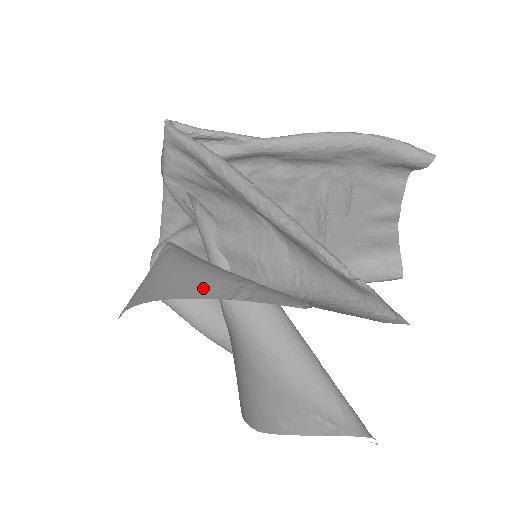
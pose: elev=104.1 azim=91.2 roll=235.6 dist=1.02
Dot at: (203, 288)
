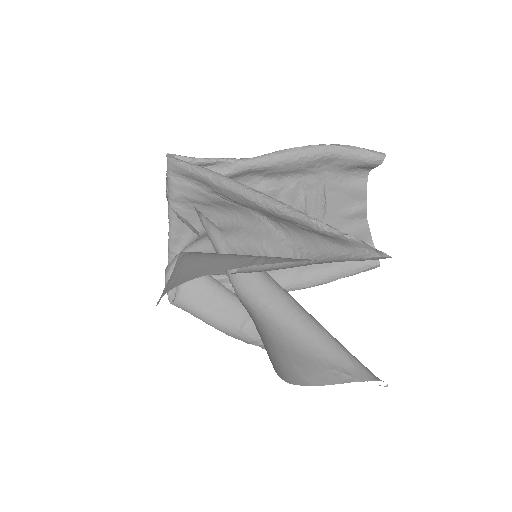
Dot at: (225, 265)
